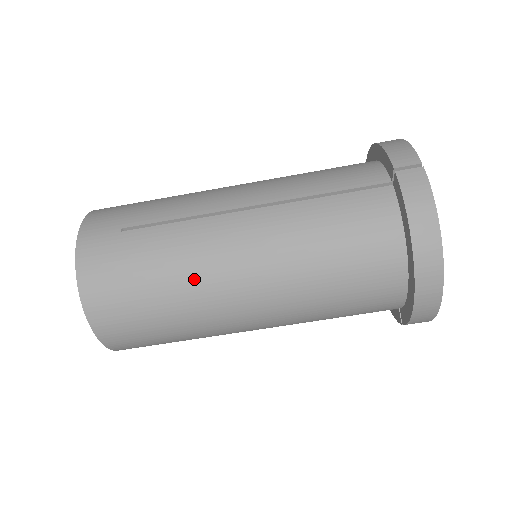
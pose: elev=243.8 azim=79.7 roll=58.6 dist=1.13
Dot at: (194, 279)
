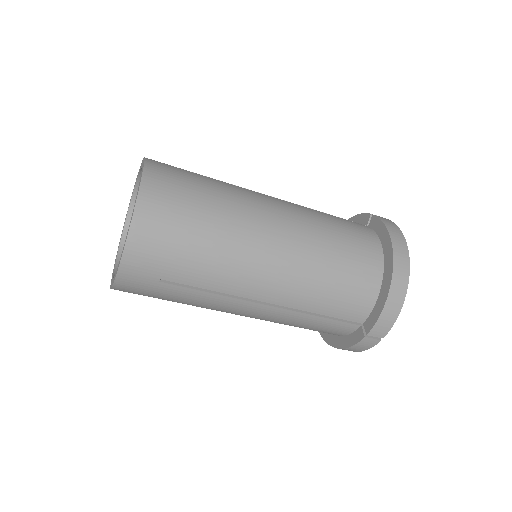
Dot at: occluded
